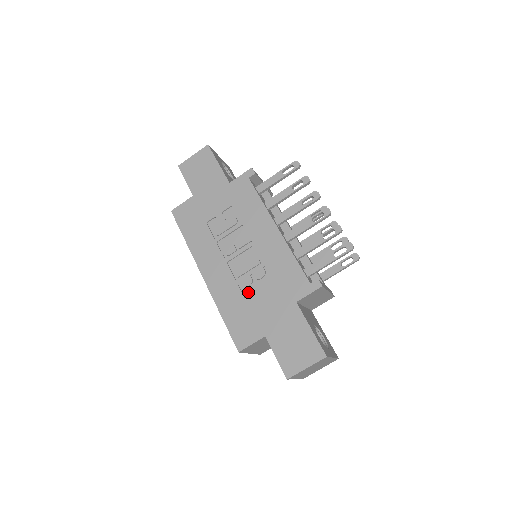
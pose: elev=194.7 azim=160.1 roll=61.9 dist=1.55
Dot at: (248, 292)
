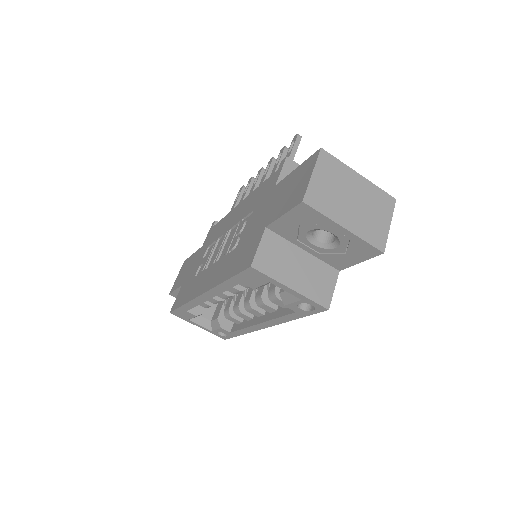
Dot at: (239, 244)
